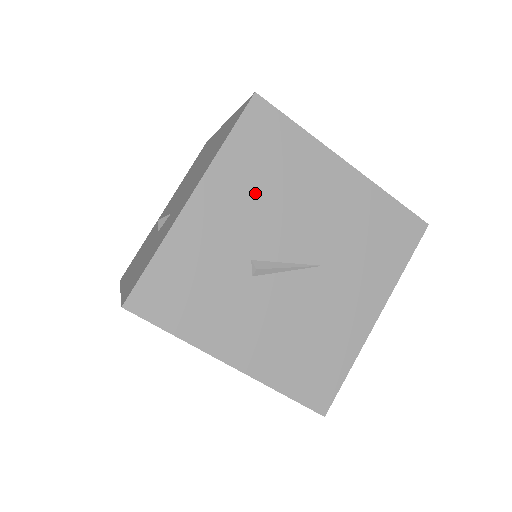
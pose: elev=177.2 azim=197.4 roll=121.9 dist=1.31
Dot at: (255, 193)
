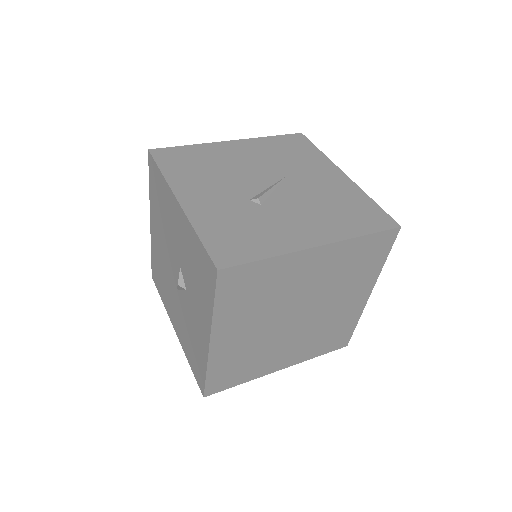
Dot at: (207, 178)
